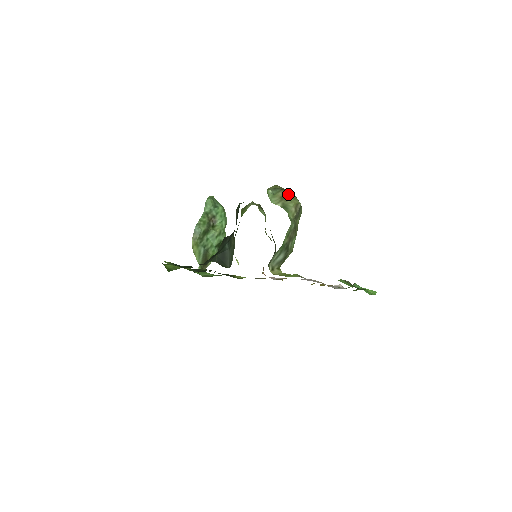
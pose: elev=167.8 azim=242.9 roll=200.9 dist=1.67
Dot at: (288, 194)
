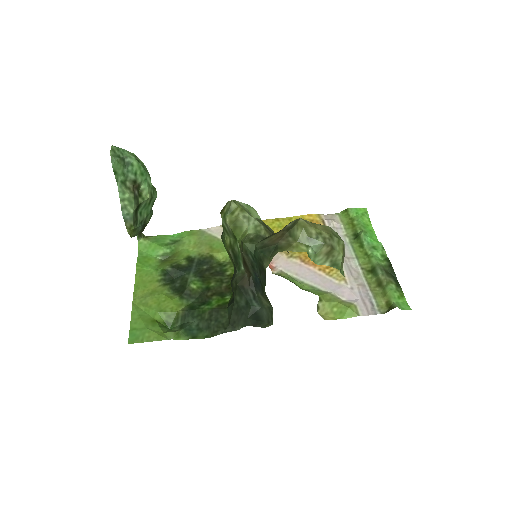
Dot at: (332, 244)
